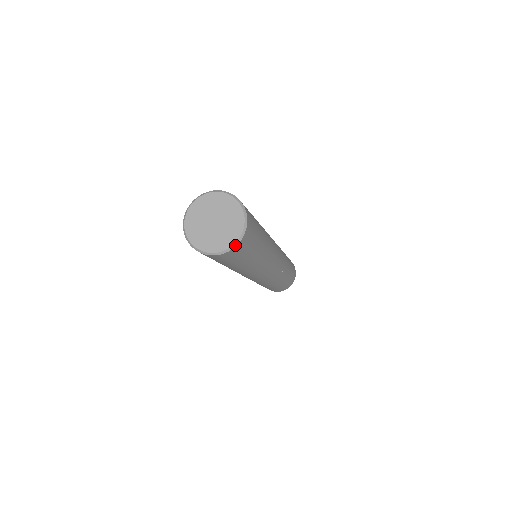
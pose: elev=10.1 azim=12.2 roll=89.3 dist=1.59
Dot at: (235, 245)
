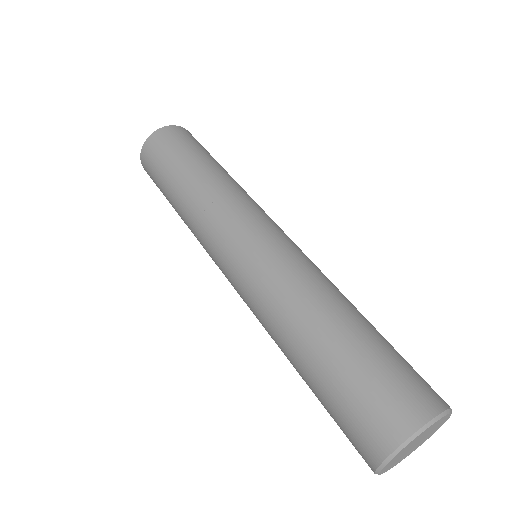
Dot at: occluded
